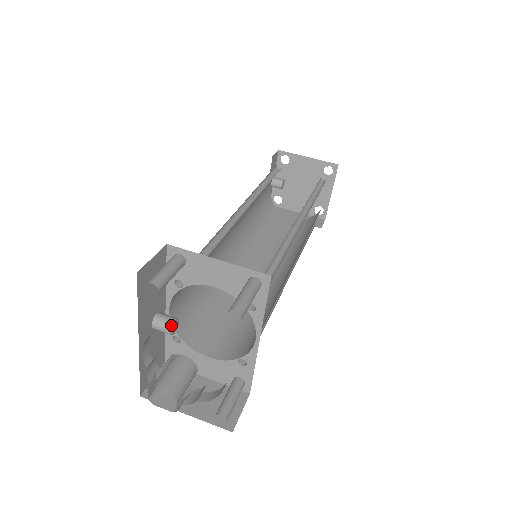
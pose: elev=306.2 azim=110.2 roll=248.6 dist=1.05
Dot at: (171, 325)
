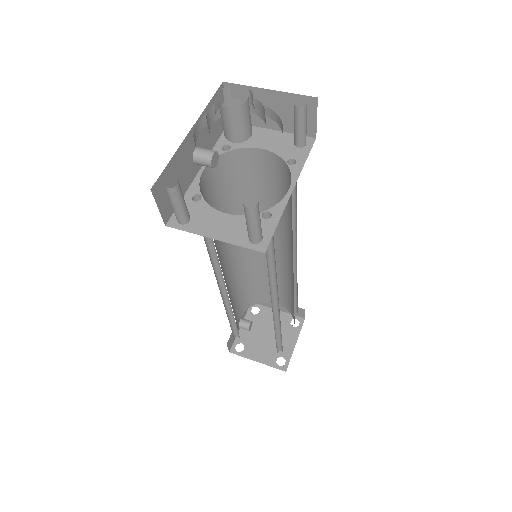
Dot at: (216, 151)
